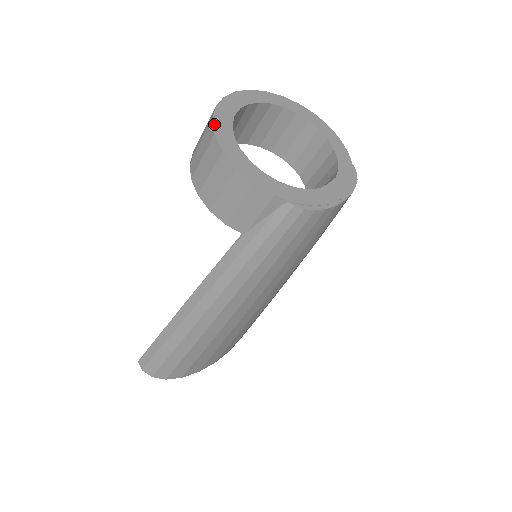
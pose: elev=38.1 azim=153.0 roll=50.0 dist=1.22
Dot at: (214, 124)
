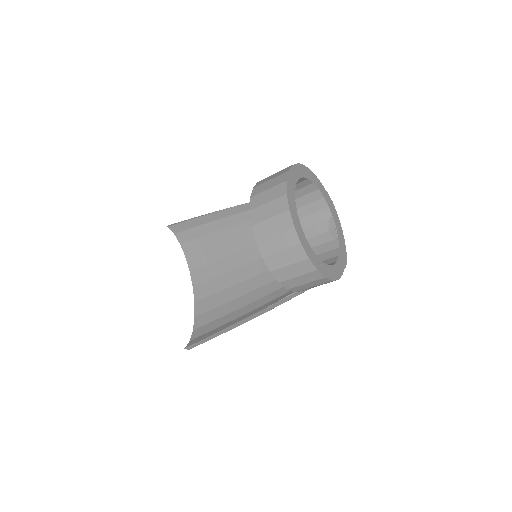
Dot at: (312, 262)
